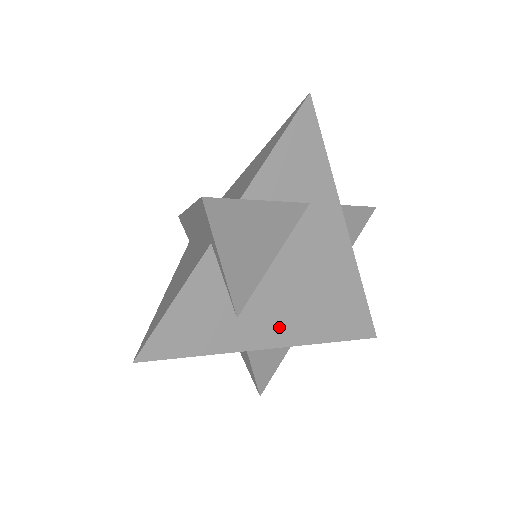
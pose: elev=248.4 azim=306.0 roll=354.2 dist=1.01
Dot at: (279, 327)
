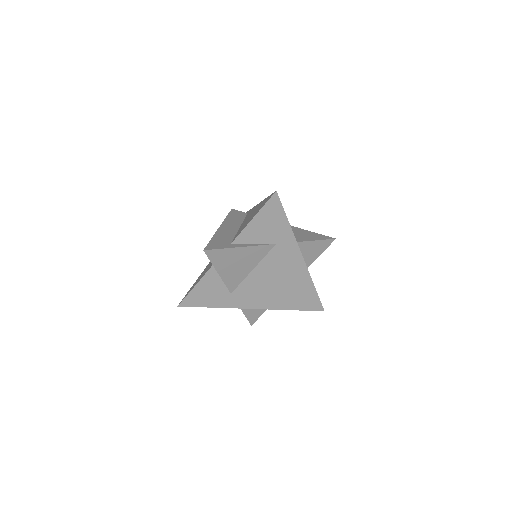
Dot at: (256, 300)
